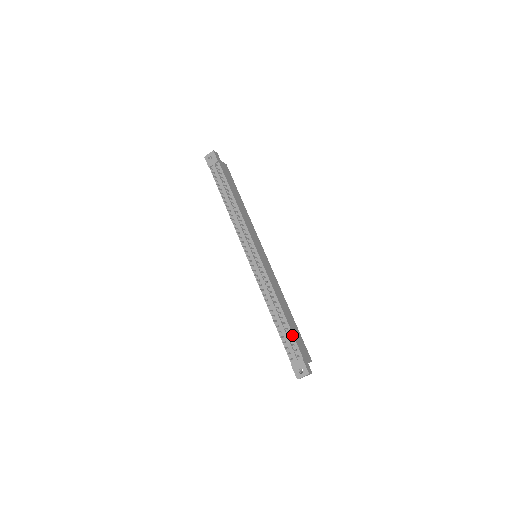
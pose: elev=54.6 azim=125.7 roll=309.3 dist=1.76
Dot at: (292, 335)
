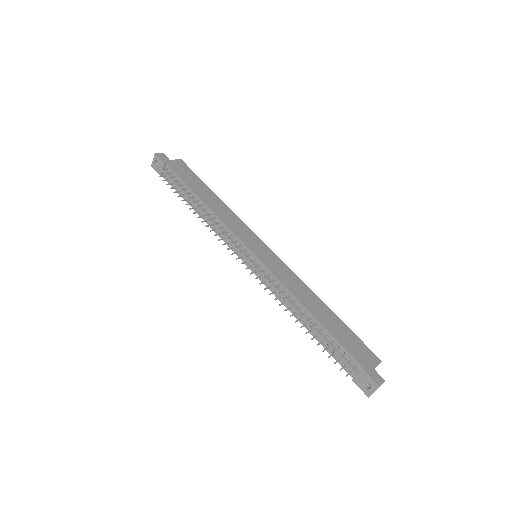
Dot at: (337, 342)
